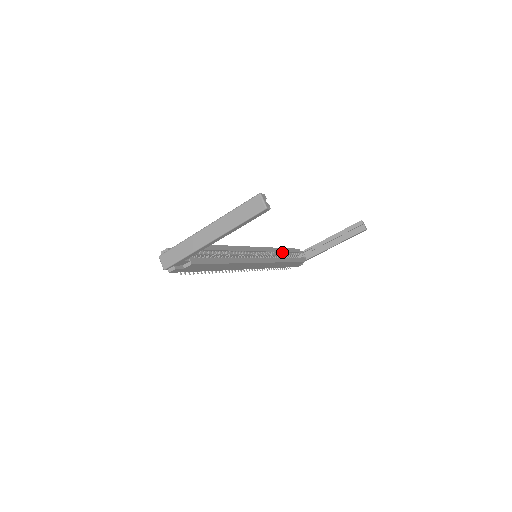
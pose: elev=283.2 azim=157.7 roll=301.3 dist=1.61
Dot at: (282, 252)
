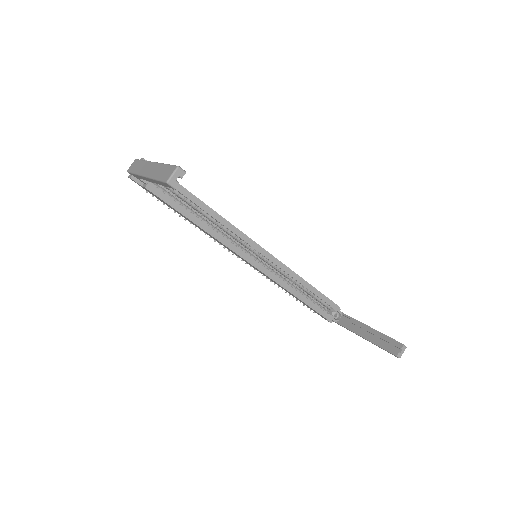
Dot at: (305, 286)
